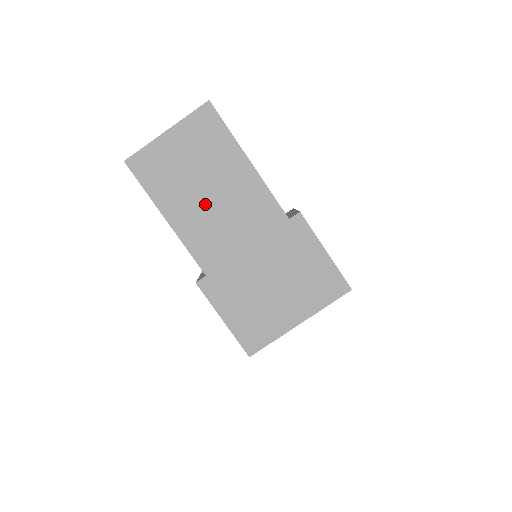
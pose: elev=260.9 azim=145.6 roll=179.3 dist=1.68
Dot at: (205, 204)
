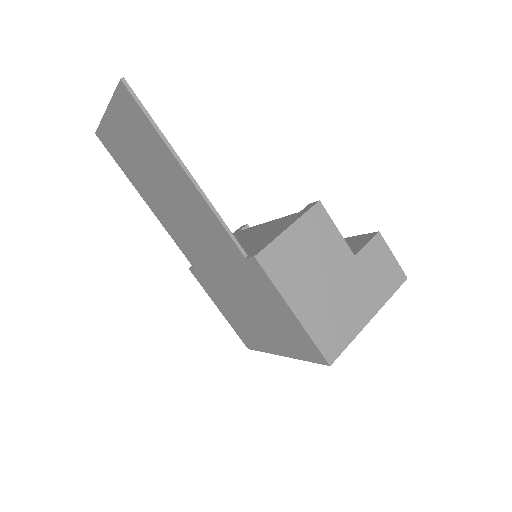
Dot at: (167, 203)
